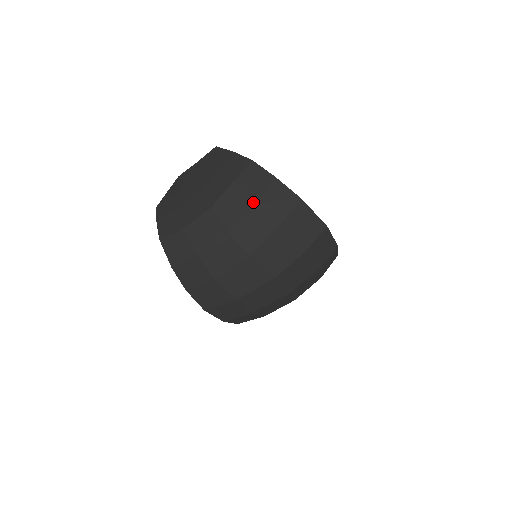
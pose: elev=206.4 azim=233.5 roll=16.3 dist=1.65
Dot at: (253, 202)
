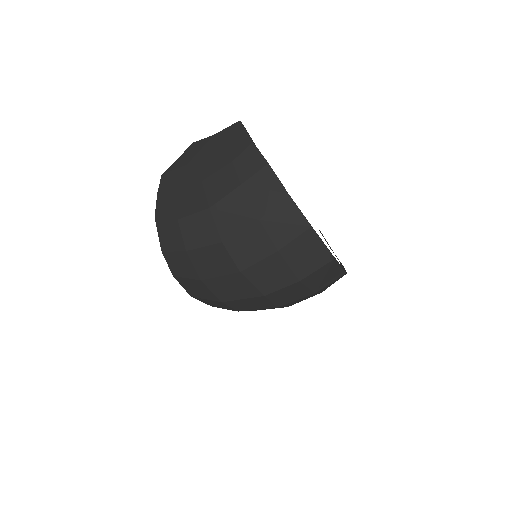
Dot at: (255, 217)
